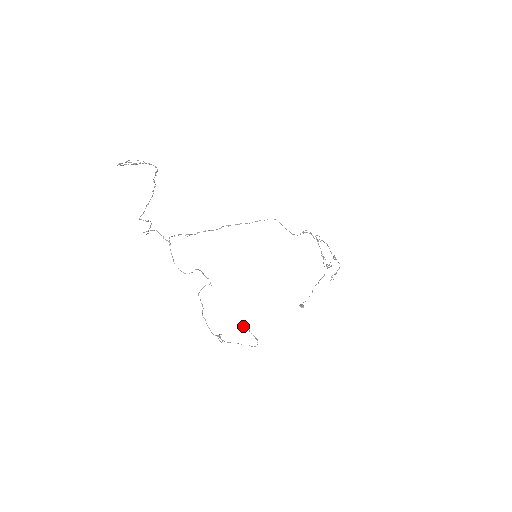
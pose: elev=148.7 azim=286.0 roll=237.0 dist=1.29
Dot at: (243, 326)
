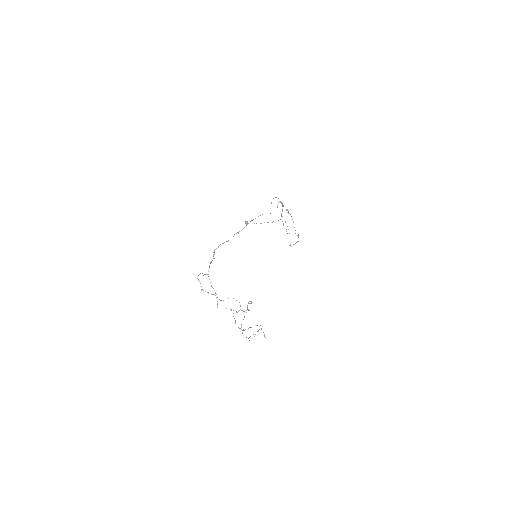
Dot at: (265, 337)
